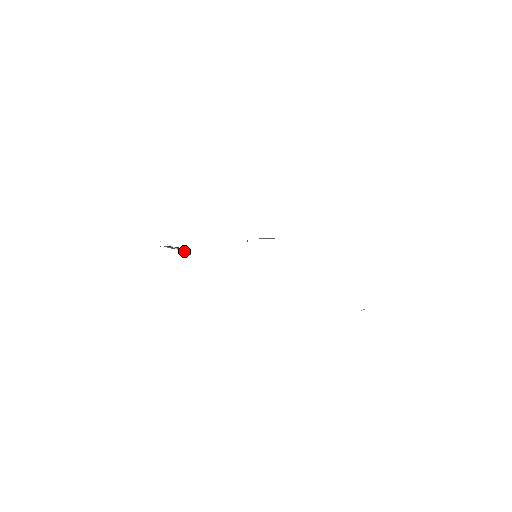
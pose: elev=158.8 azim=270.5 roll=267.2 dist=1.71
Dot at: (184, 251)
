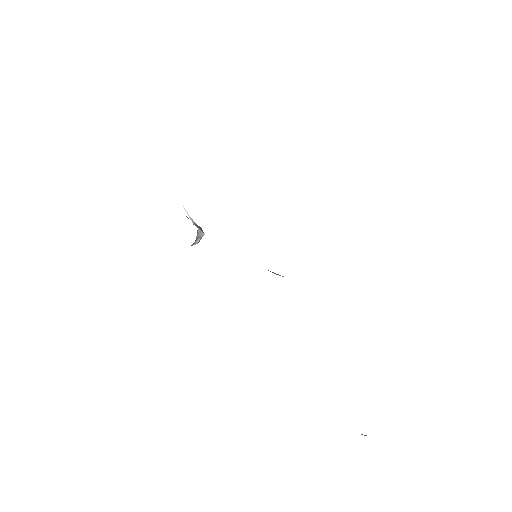
Dot at: (196, 225)
